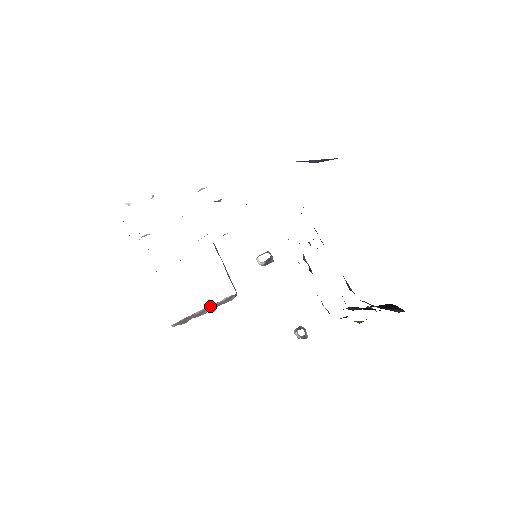
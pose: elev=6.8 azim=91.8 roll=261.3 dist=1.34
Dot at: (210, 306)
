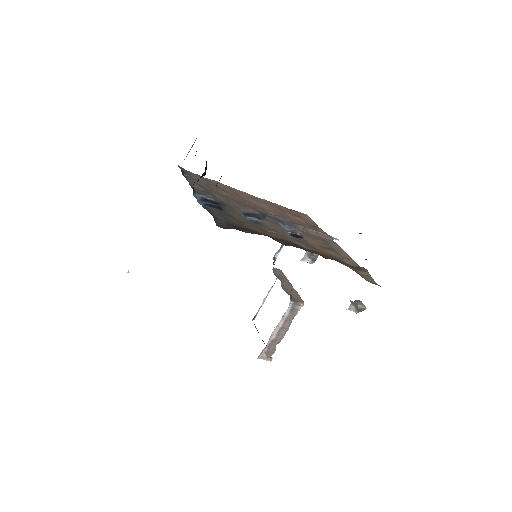
Dot at: (280, 325)
